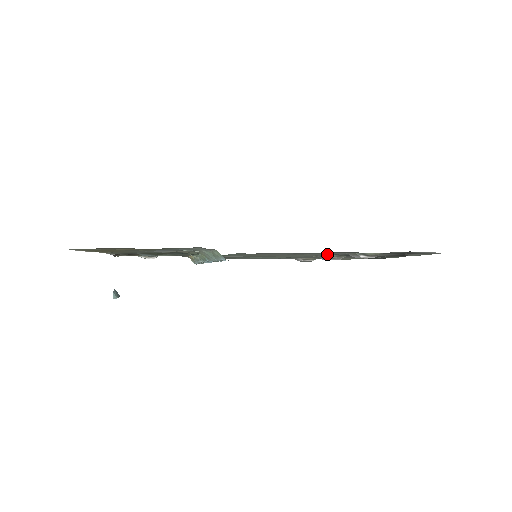
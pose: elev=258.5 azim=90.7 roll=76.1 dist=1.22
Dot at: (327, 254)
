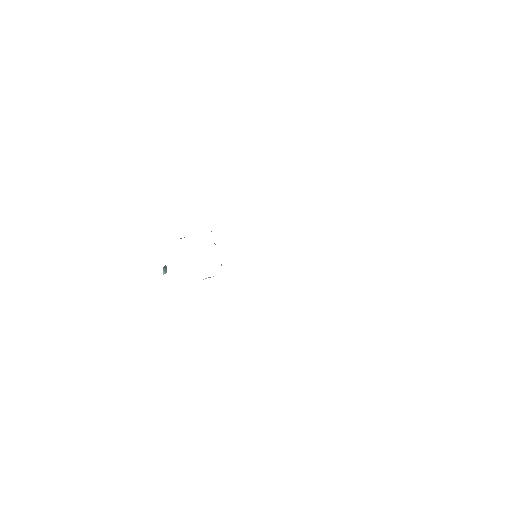
Dot at: occluded
